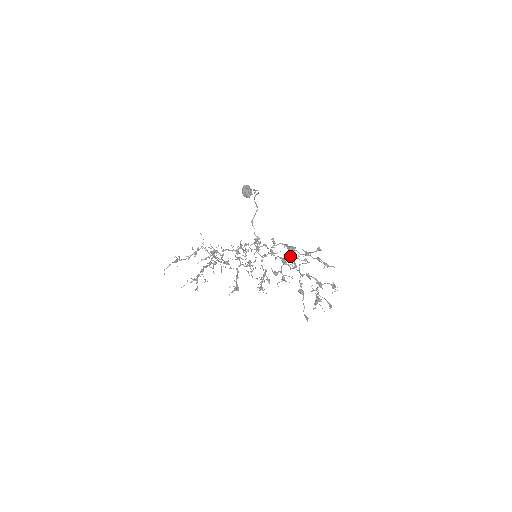
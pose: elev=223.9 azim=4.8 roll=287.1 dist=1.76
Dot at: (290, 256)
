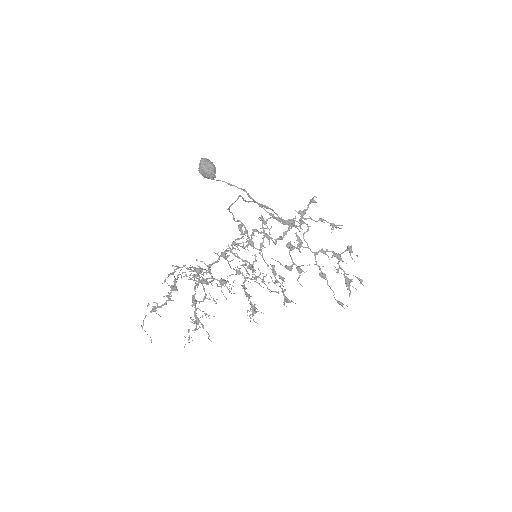
Dot at: (289, 230)
